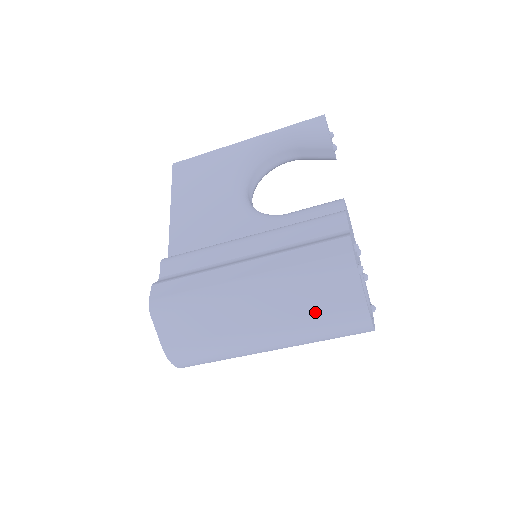
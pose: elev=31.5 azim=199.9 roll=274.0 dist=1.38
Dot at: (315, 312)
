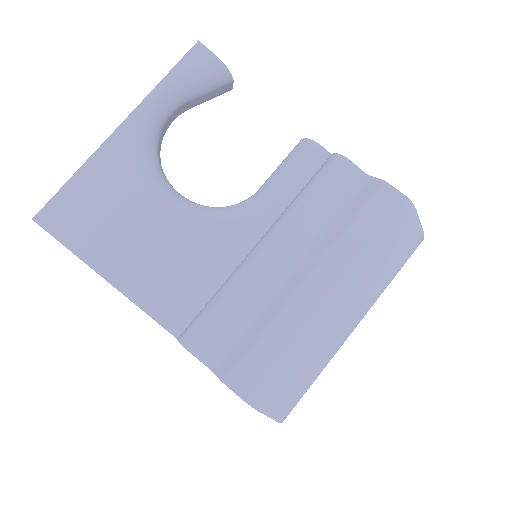
Dot at: (391, 270)
